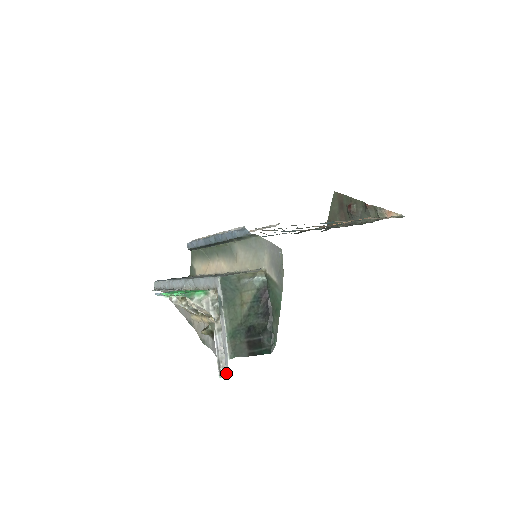
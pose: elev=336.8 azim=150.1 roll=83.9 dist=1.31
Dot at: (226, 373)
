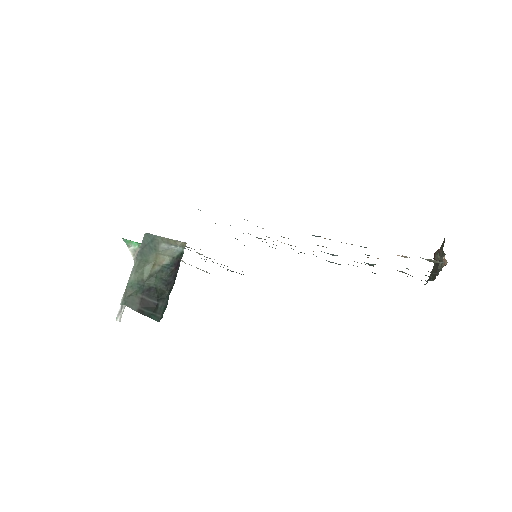
Dot at: occluded
